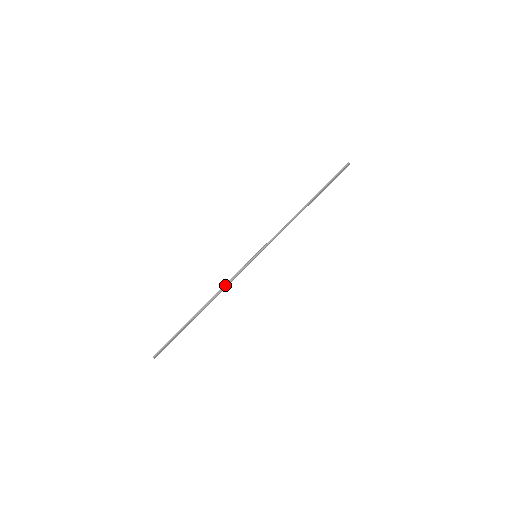
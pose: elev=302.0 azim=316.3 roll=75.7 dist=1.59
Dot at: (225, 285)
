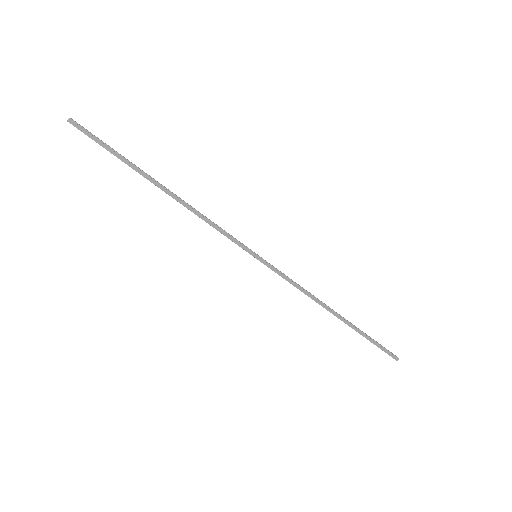
Dot at: (206, 217)
